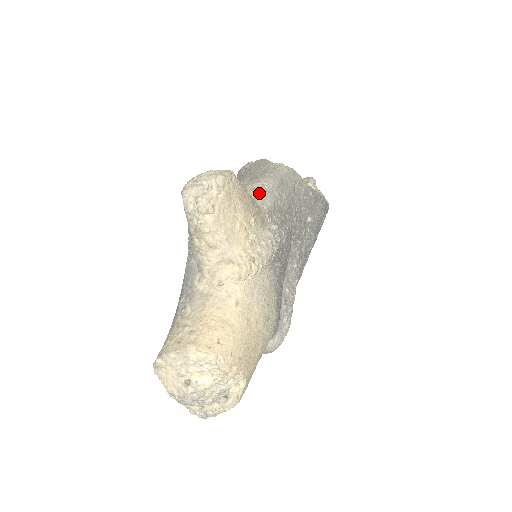
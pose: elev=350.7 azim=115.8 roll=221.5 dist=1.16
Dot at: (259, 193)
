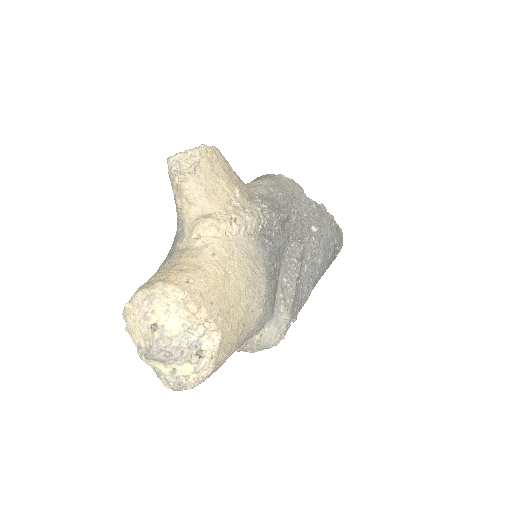
Dot at: (252, 186)
